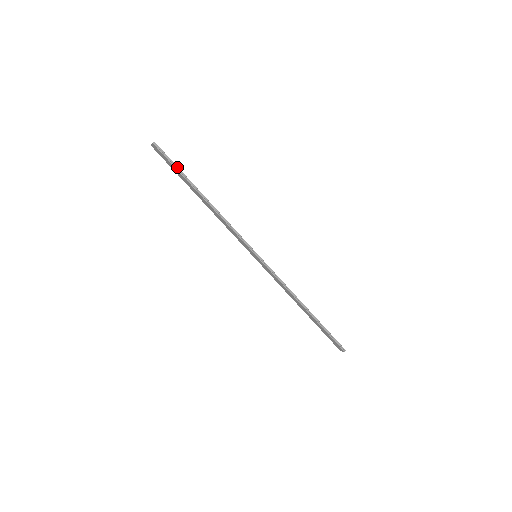
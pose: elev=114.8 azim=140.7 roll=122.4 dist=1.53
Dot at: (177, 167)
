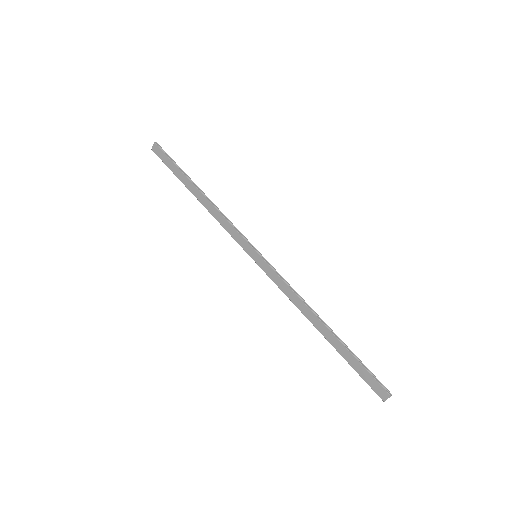
Dot at: (175, 163)
